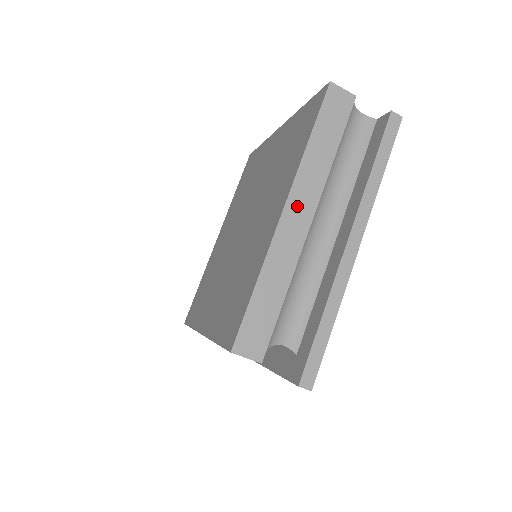
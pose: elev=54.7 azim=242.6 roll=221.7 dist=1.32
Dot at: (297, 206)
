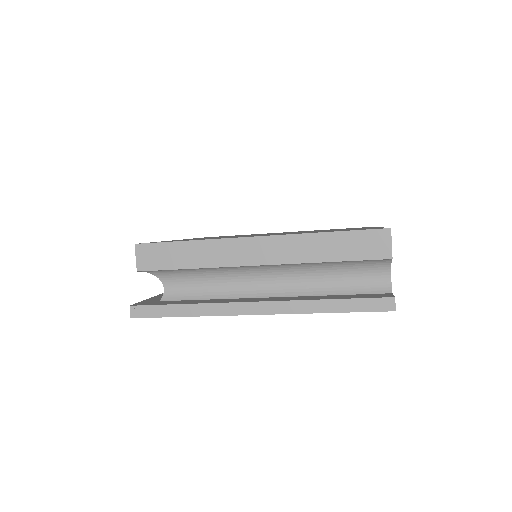
Dot at: (264, 247)
